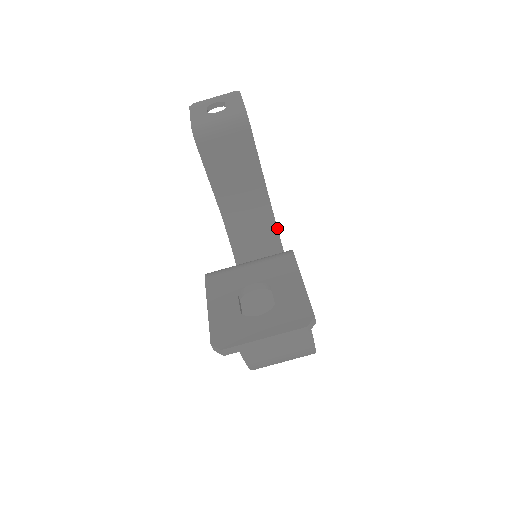
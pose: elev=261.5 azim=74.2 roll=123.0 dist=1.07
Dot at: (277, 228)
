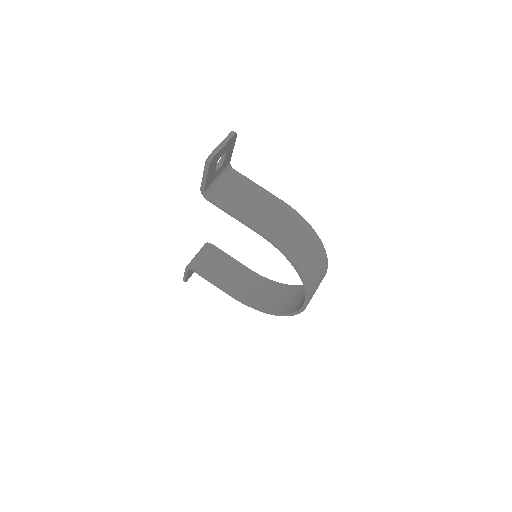
Dot at: (275, 282)
